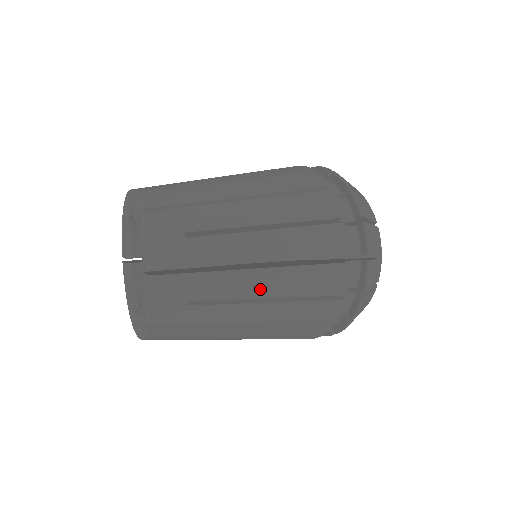
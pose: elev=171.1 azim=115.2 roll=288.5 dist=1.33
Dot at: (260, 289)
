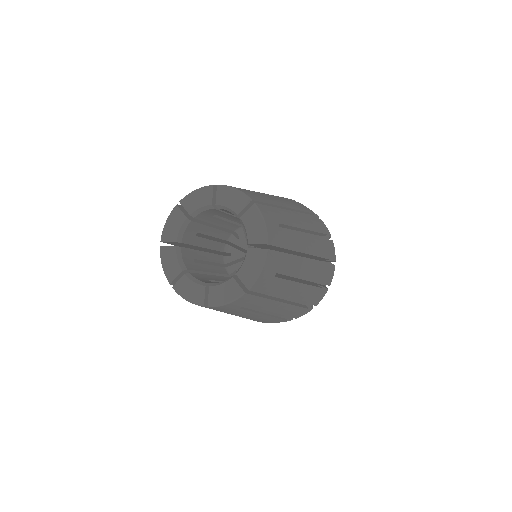
Dot at: (302, 272)
